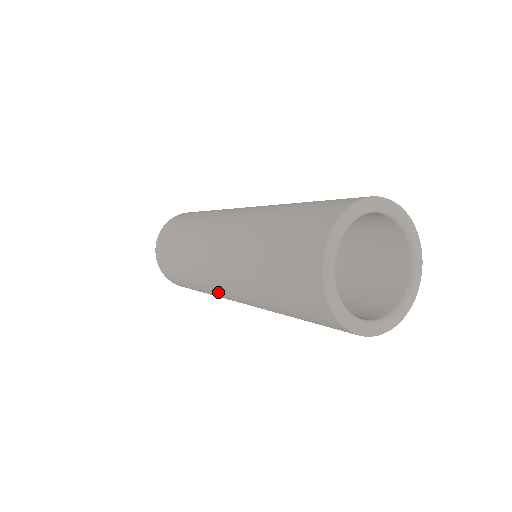
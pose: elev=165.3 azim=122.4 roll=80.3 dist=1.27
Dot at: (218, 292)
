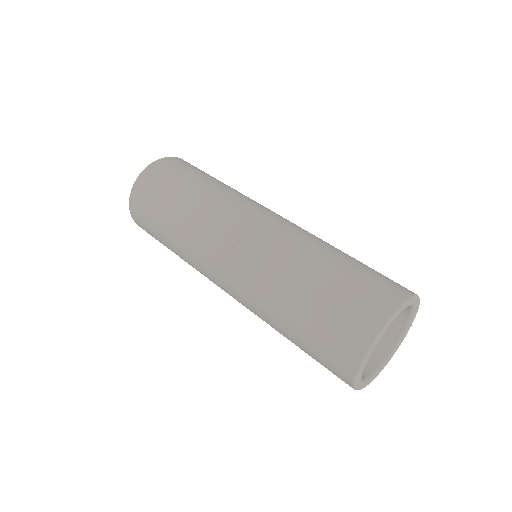
Dot at: (212, 281)
